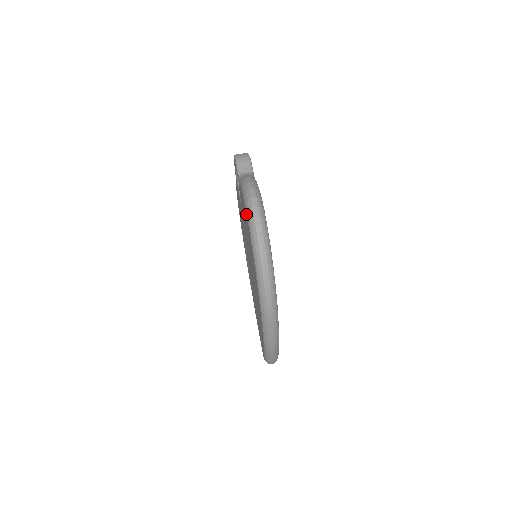
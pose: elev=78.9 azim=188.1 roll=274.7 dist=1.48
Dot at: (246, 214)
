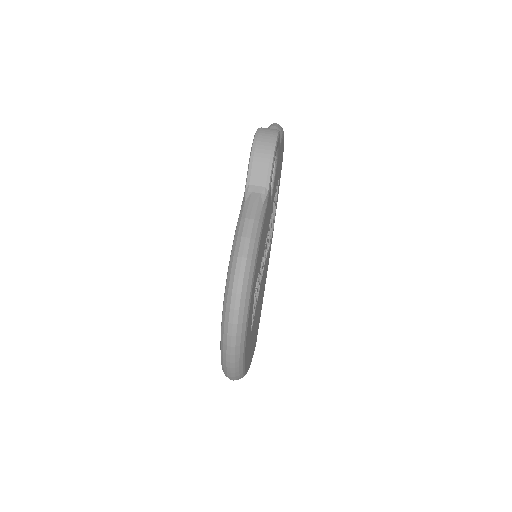
Dot at: occluded
